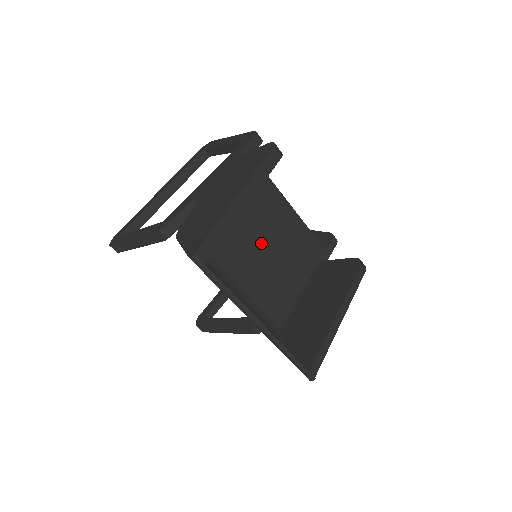
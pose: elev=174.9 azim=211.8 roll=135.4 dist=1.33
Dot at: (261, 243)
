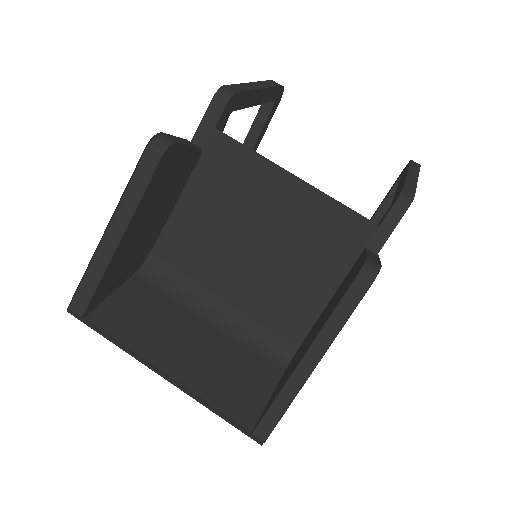
Dot at: (249, 242)
